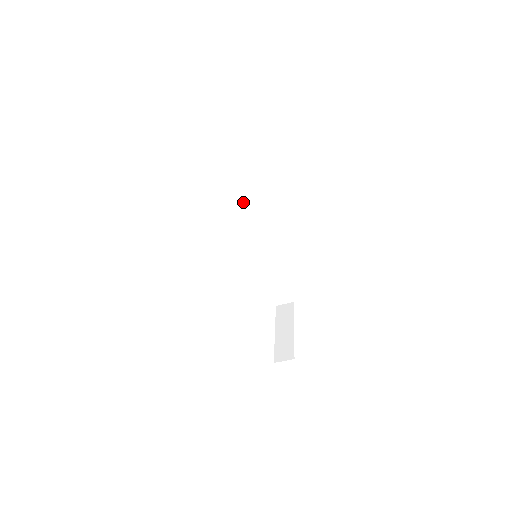
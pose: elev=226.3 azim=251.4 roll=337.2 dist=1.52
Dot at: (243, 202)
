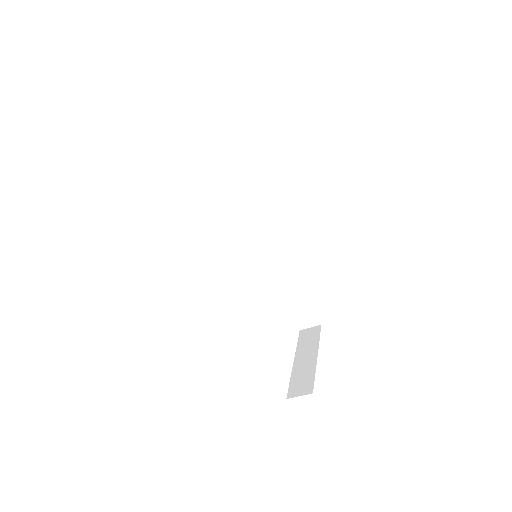
Dot at: (243, 195)
